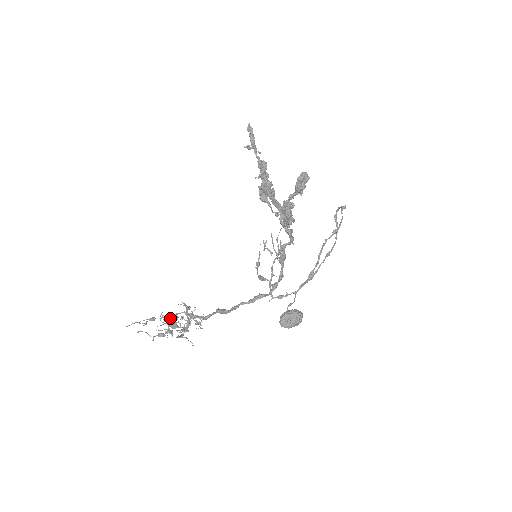
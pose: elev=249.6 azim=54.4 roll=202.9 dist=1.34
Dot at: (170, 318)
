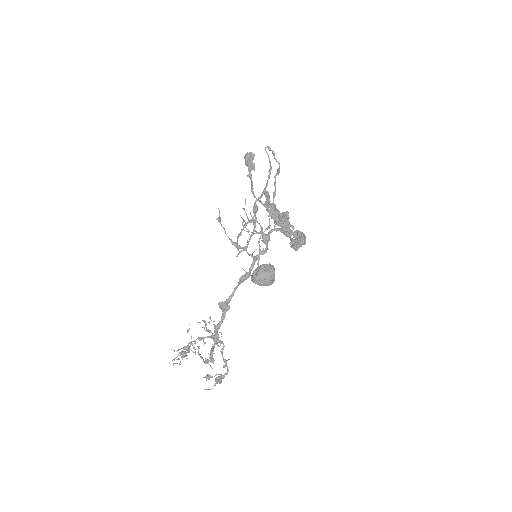
Dot at: (189, 329)
